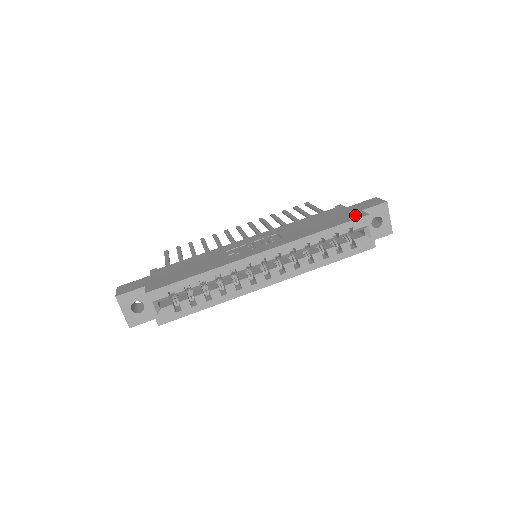
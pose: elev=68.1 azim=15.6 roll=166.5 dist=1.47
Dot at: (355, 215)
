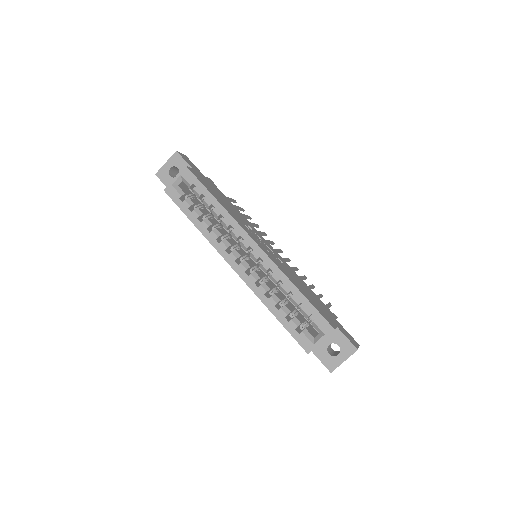
Dot at: (329, 319)
